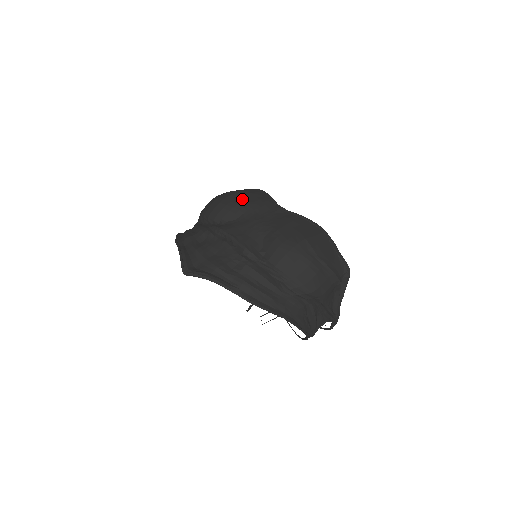
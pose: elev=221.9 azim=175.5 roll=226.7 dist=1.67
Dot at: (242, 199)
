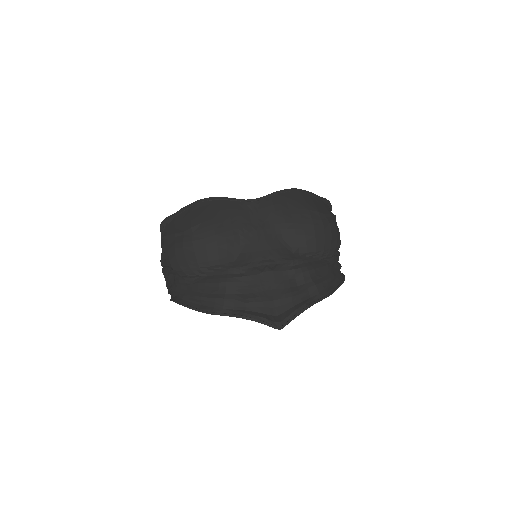
Dot at: (218, 223)
